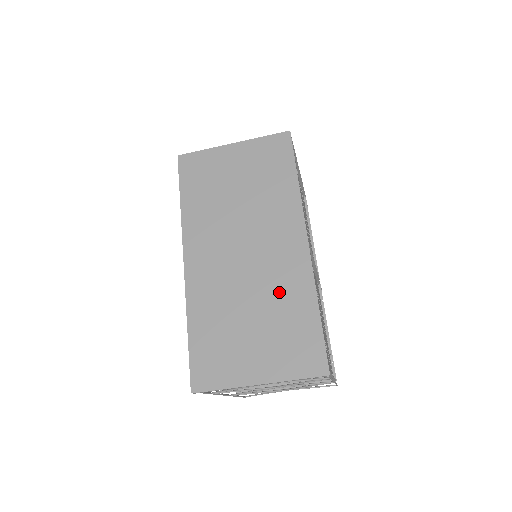
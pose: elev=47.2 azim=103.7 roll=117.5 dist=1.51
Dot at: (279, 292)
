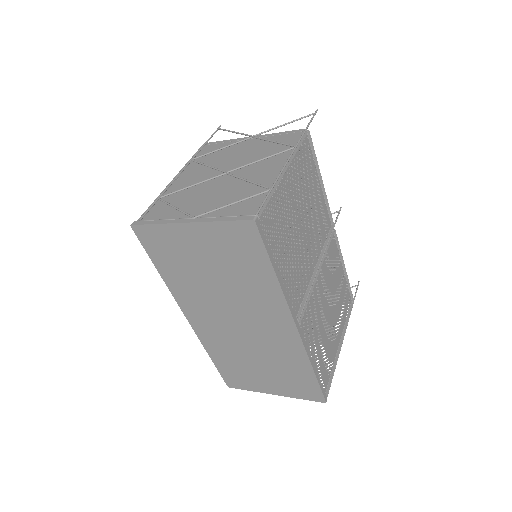
Dot at: (277, 355)
